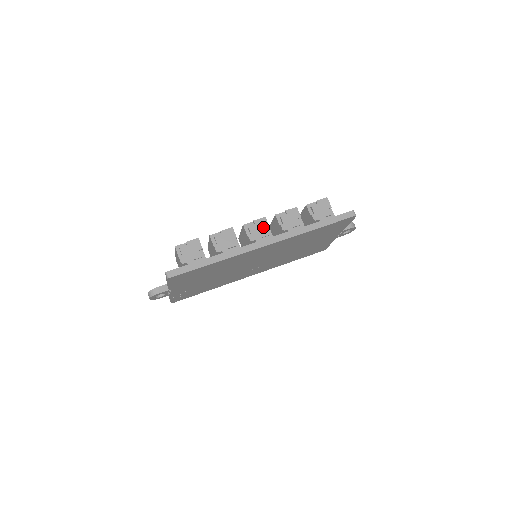
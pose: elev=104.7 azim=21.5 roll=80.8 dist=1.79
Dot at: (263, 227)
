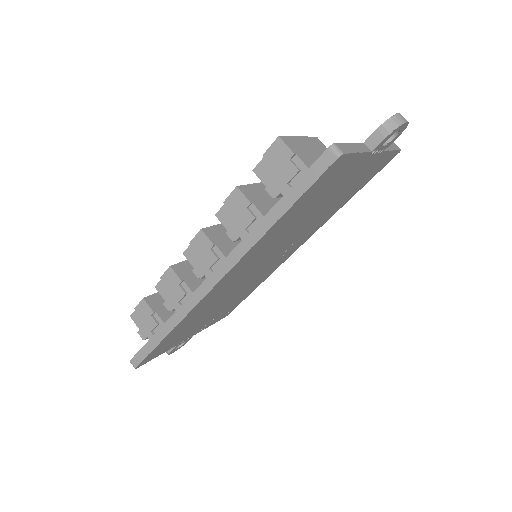
Dot at: (205, 249)
